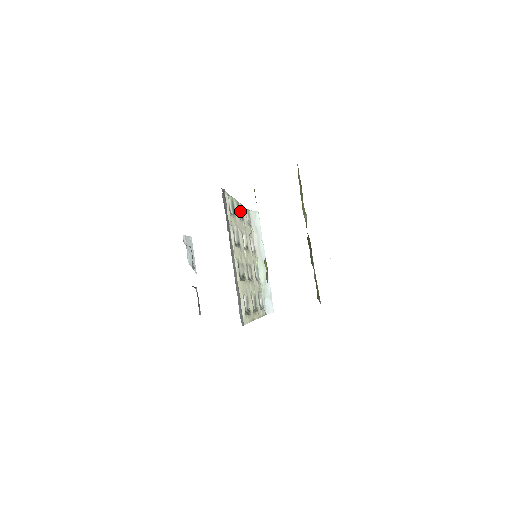
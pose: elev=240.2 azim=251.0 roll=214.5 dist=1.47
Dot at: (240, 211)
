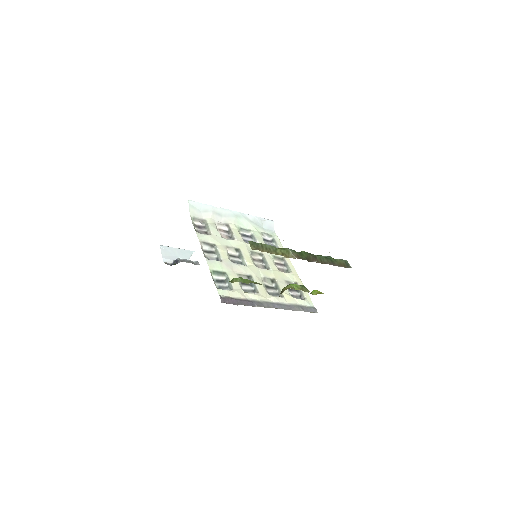
Dot at: (206, 247)
